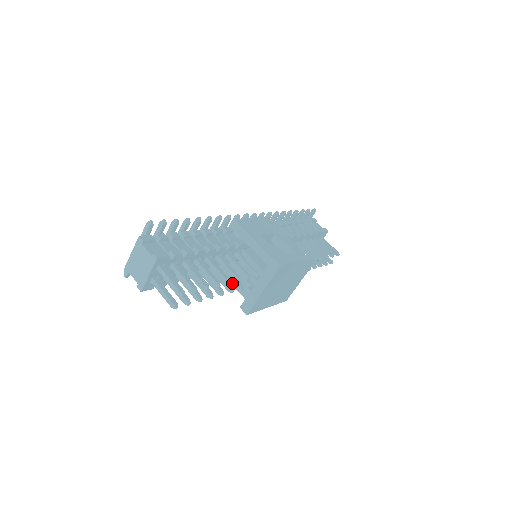
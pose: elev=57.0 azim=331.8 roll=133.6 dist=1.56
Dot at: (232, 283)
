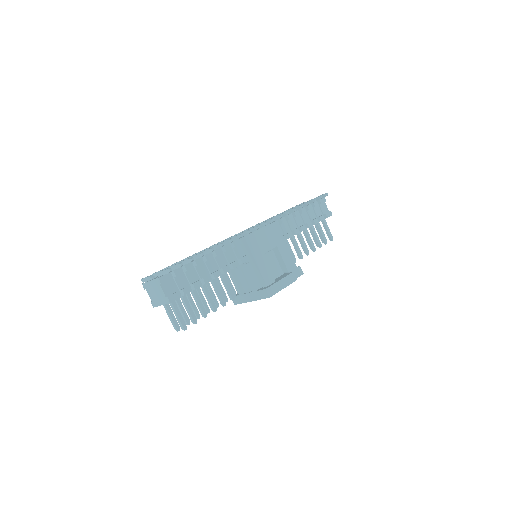
Dot at: occluded
